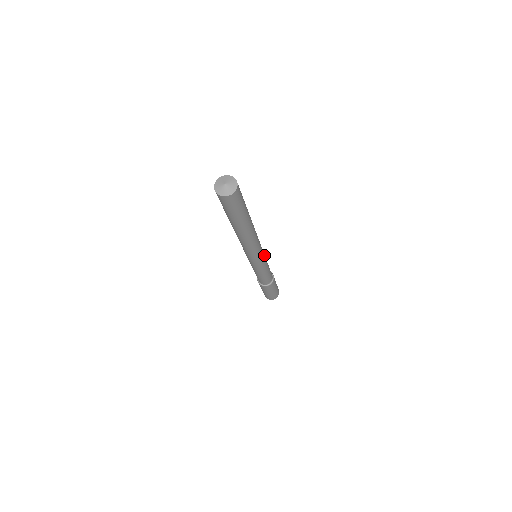
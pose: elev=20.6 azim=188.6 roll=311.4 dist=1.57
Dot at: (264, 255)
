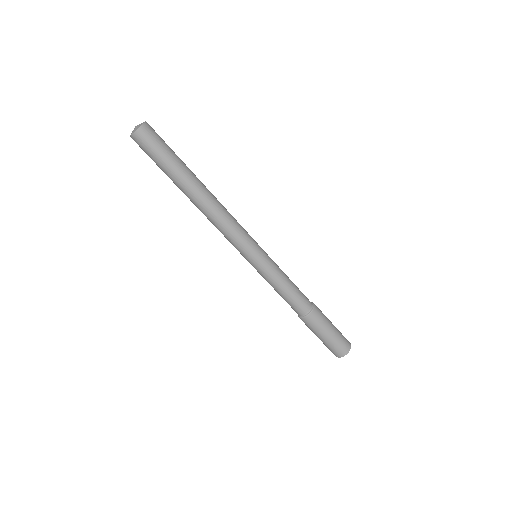
Dot at: (263, 255)
